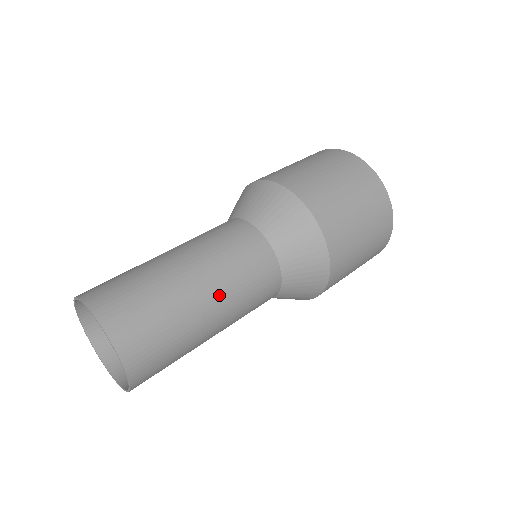
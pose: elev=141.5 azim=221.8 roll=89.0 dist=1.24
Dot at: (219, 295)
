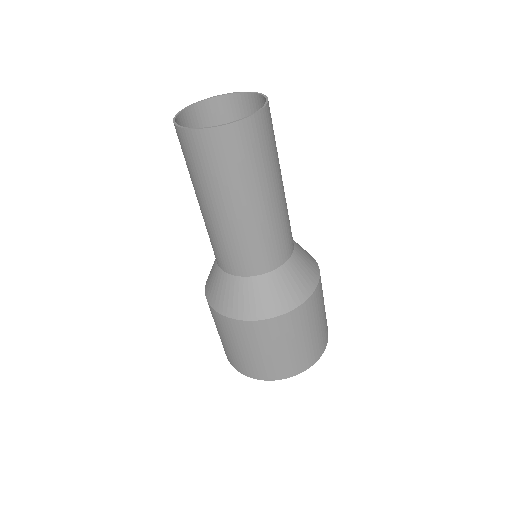
Dot at: occluded
